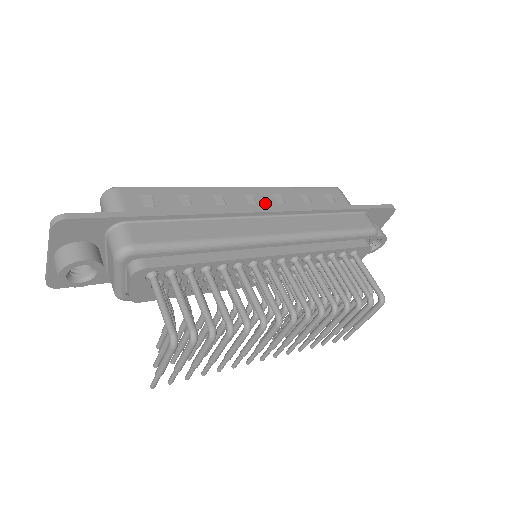
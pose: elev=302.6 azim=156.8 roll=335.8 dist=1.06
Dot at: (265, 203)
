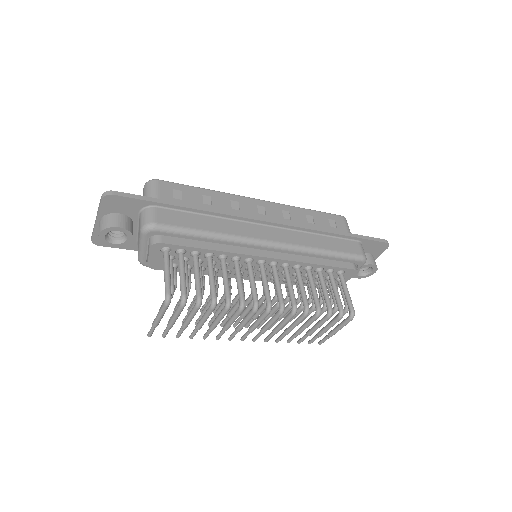
Dot at: (273, 215)
